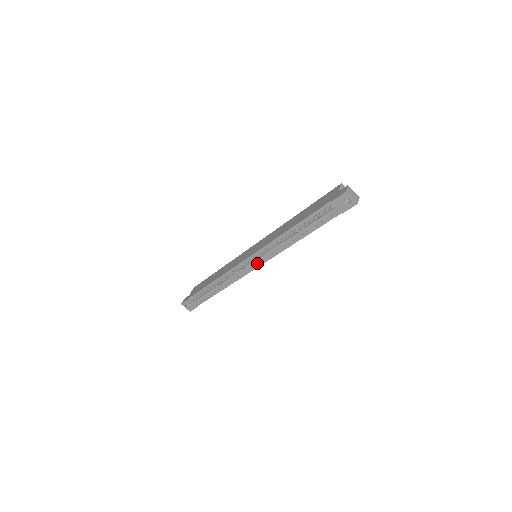
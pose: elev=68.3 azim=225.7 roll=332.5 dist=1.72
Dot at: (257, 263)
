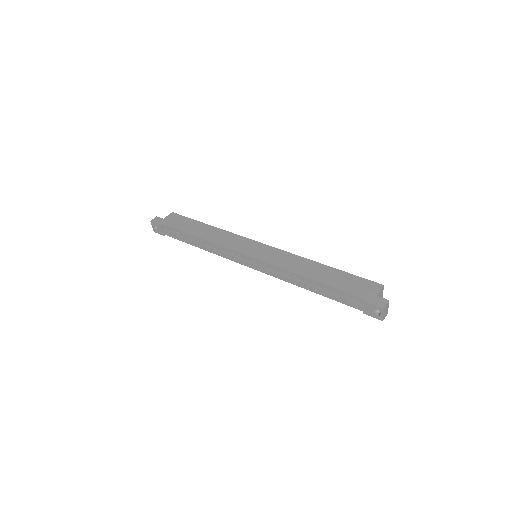
Dot at: (253, 265)
